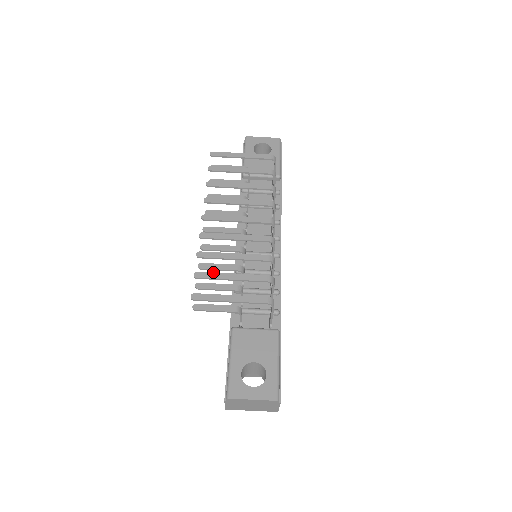
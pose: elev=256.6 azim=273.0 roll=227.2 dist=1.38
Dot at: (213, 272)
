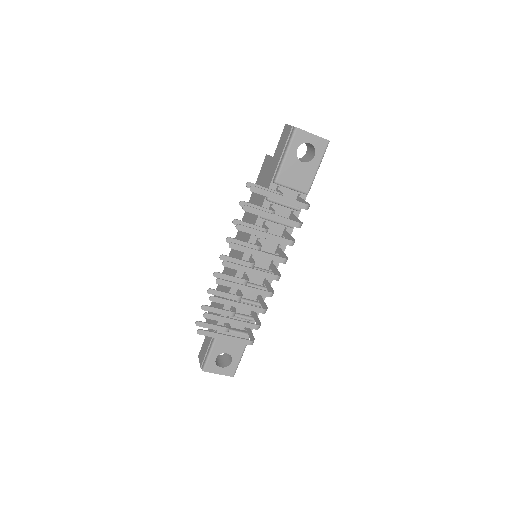
Dot at: (218, 316)
